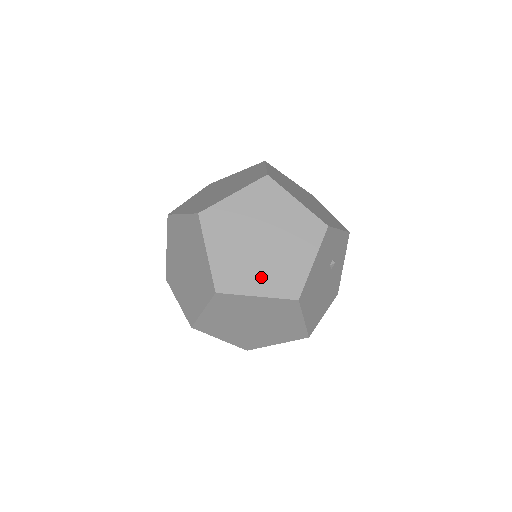
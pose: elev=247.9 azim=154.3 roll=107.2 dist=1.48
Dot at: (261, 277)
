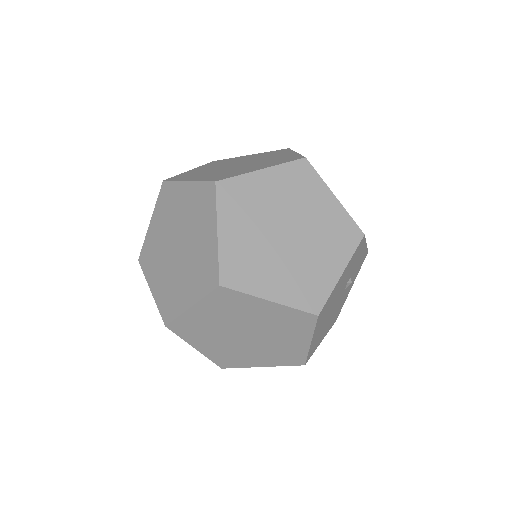
Dot at: (278, 278)
